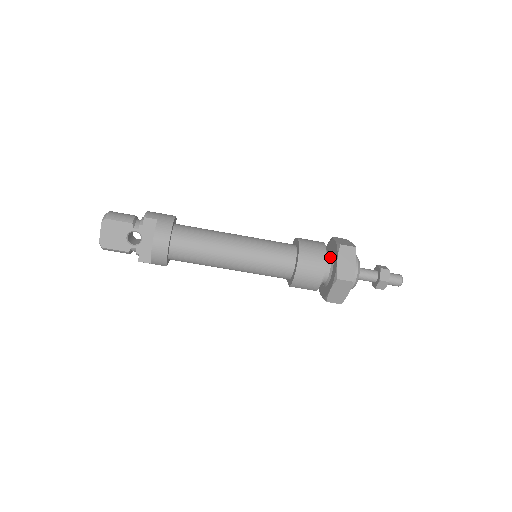
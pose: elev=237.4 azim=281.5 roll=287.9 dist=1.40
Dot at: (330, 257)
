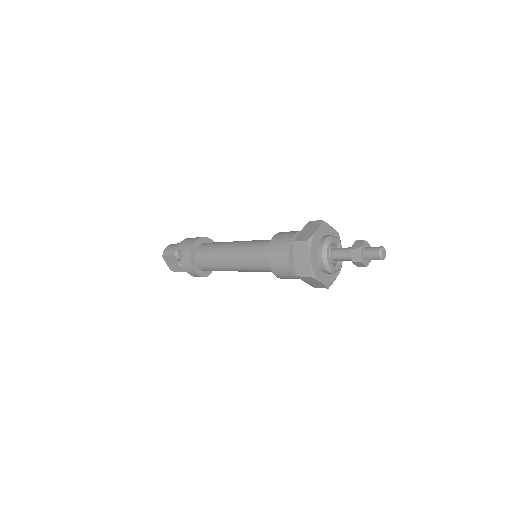
Dot at: occluded
